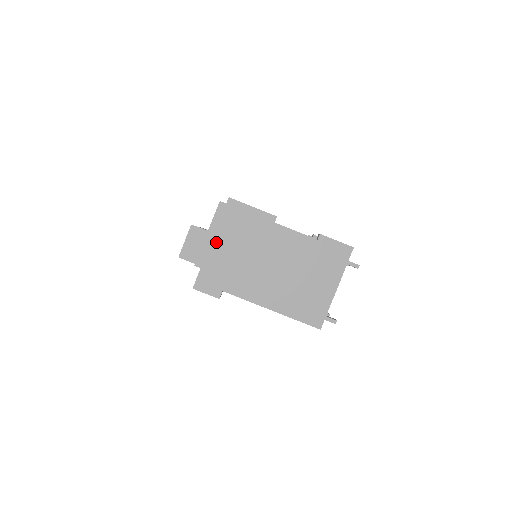
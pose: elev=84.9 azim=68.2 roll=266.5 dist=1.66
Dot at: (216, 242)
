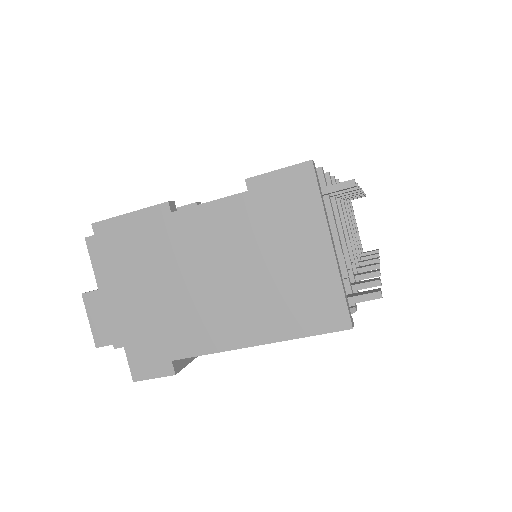
Dot at: (118, 297)
